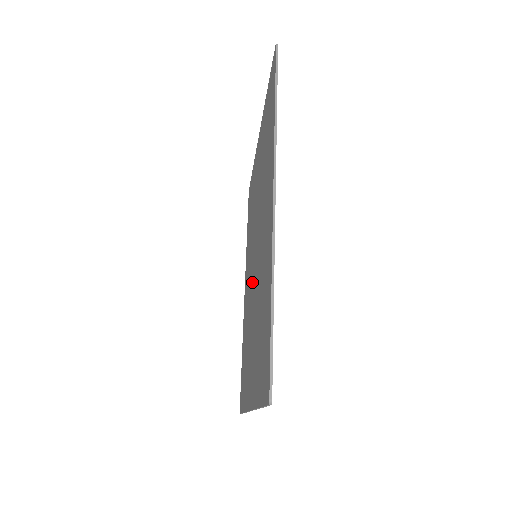
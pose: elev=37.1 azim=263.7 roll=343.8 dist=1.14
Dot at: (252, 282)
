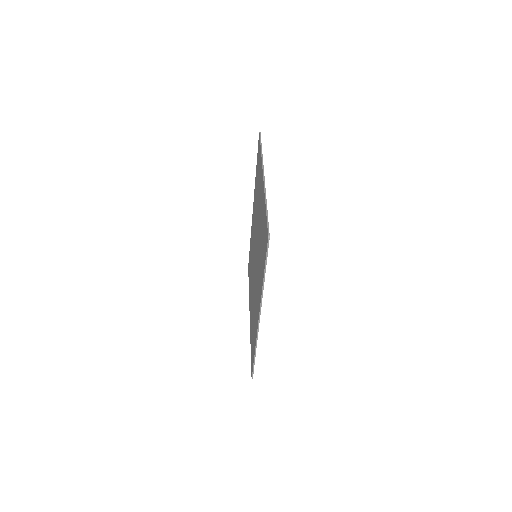
Dot at: occluded
